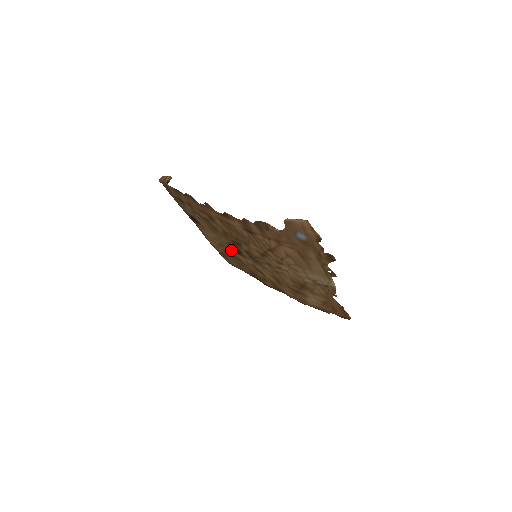
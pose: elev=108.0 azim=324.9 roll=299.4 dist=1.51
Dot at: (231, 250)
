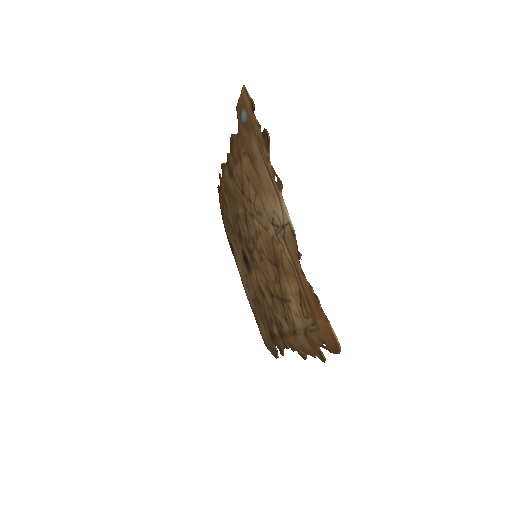
Dot at: (249, 277)
